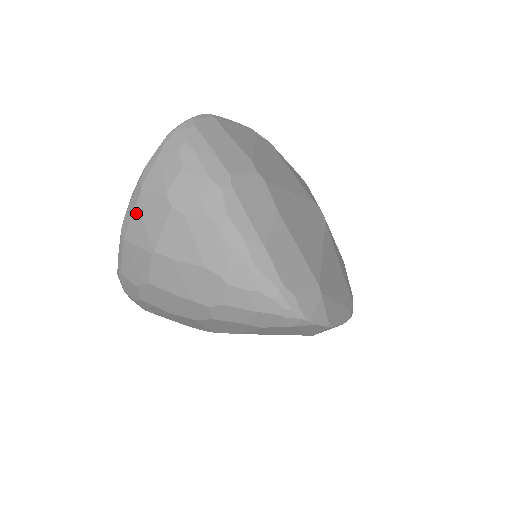
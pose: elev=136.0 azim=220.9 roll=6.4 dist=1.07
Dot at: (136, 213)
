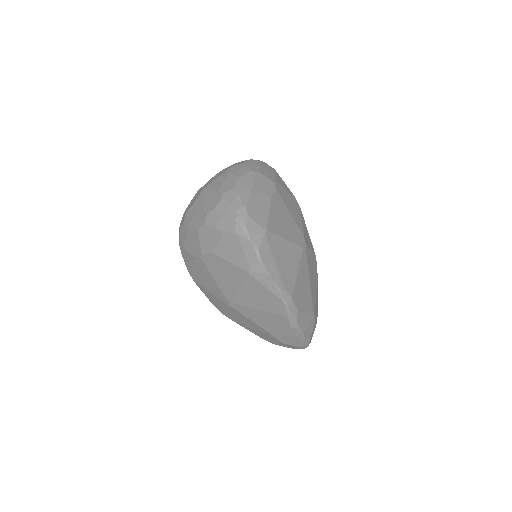
Dot at: (211, 179)
